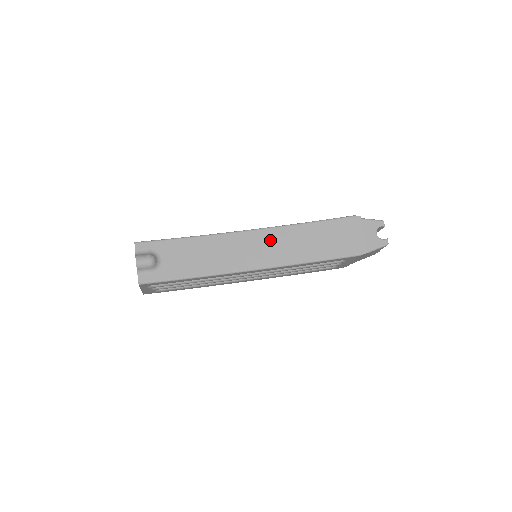
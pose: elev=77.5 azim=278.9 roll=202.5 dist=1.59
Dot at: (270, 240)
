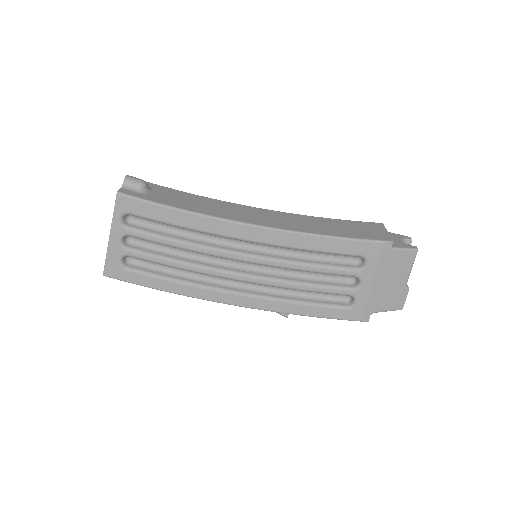
Dot at: (278, 216)
